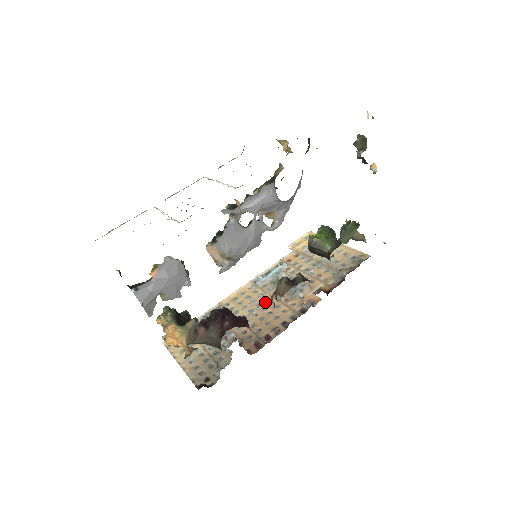
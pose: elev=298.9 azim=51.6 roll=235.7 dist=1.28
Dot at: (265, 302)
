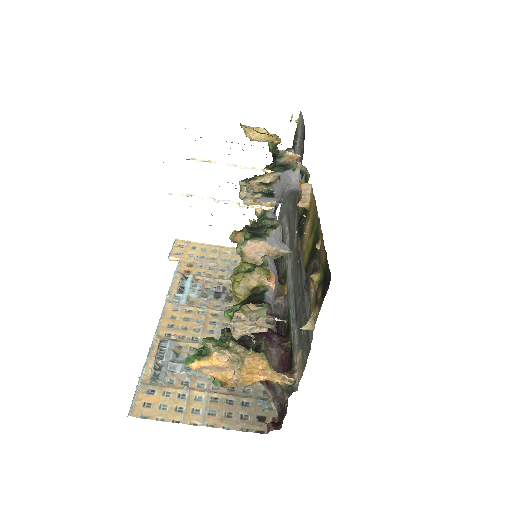
Dot at: (219, 318)
